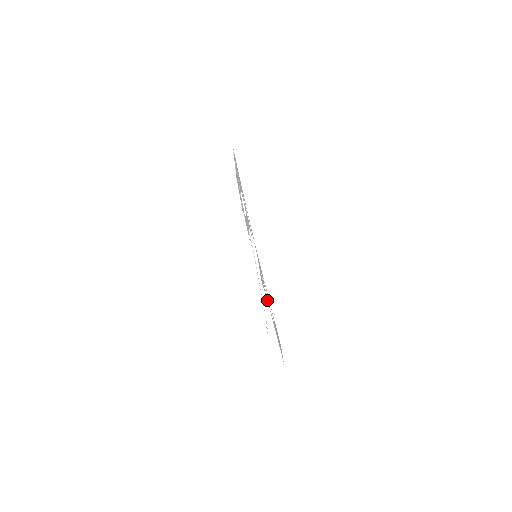
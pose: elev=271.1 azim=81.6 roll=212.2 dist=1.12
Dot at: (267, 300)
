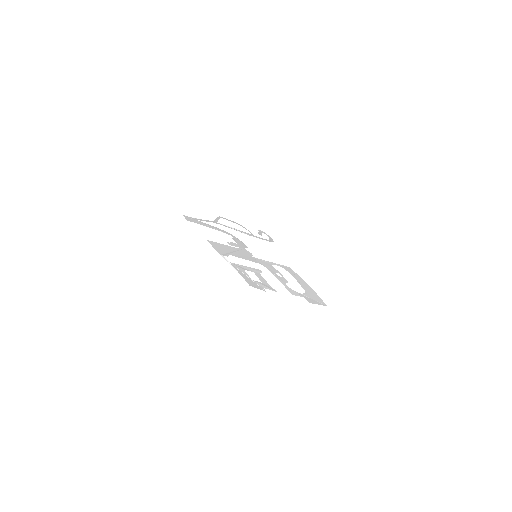
Dot at: (300, 296)
